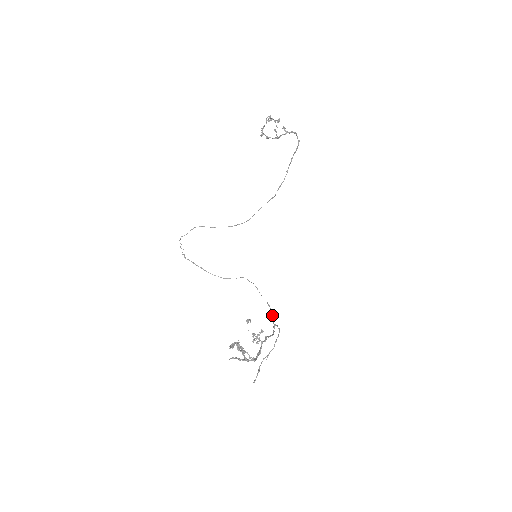
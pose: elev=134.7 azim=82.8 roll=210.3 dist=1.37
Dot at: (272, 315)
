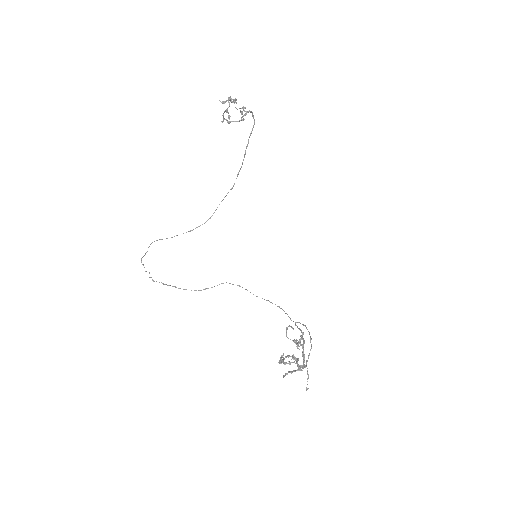
Dot at: (285, 313)
